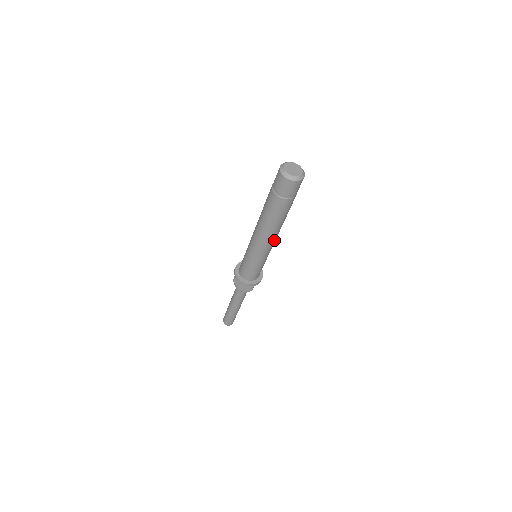
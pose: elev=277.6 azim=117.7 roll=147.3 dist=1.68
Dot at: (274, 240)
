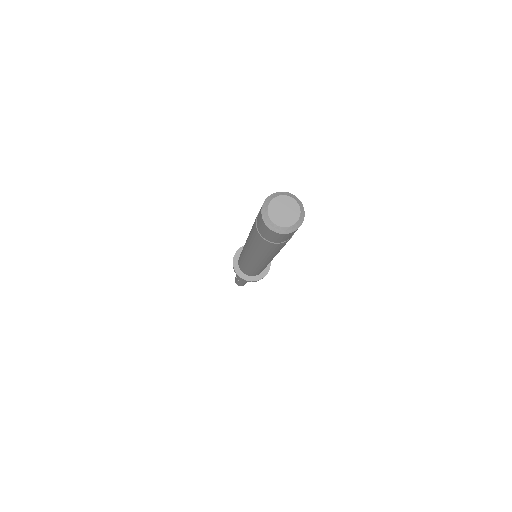
Dot at: occluded
